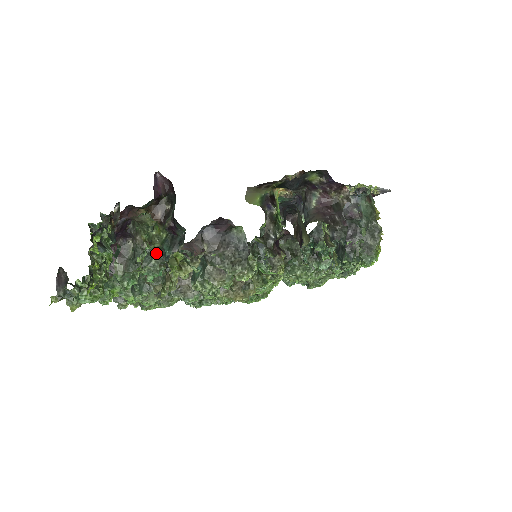
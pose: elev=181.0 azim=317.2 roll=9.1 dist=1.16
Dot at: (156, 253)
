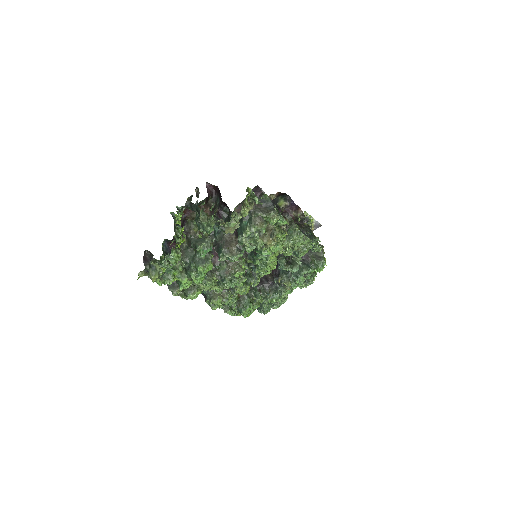
Dot at: (207, 235)
